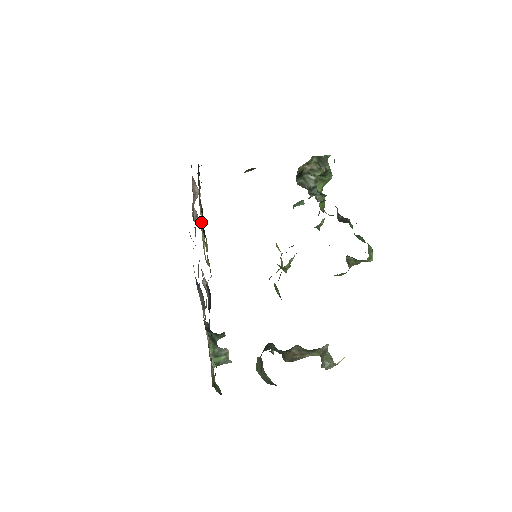
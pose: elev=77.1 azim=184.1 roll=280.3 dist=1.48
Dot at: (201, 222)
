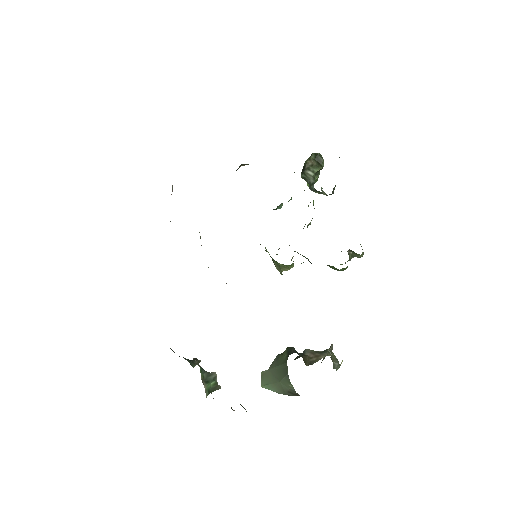
Dot at: occluded
